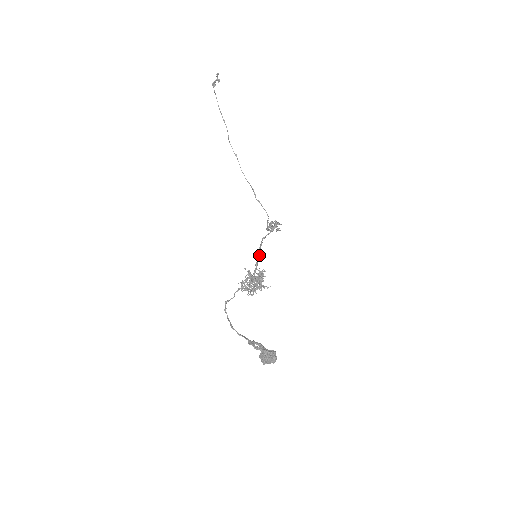
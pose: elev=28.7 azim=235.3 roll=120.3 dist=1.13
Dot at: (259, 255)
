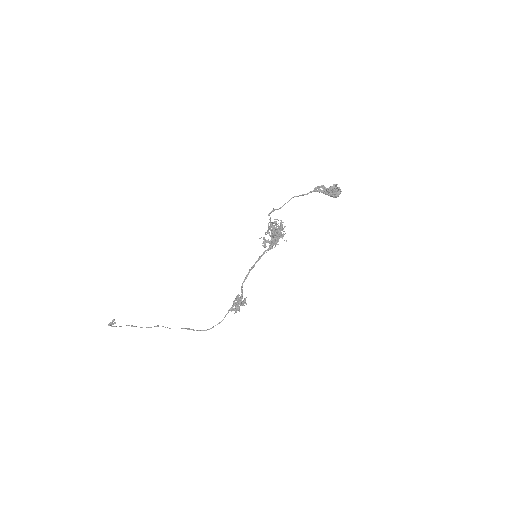
Dot at: (254, 266)
